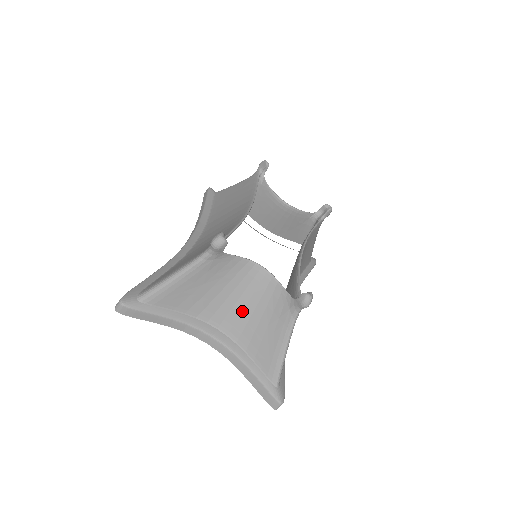
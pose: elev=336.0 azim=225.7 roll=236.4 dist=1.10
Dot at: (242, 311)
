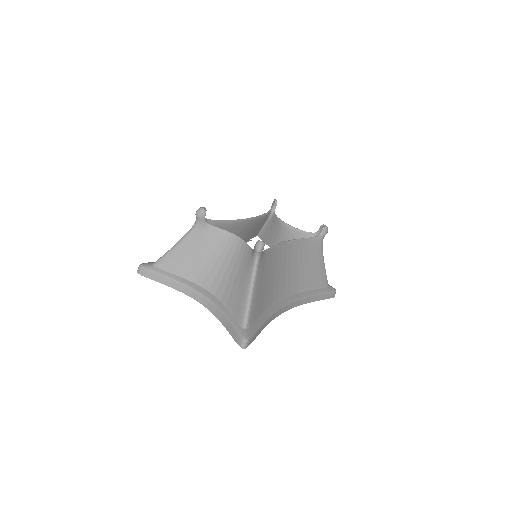
Dot at: (224, 273)
